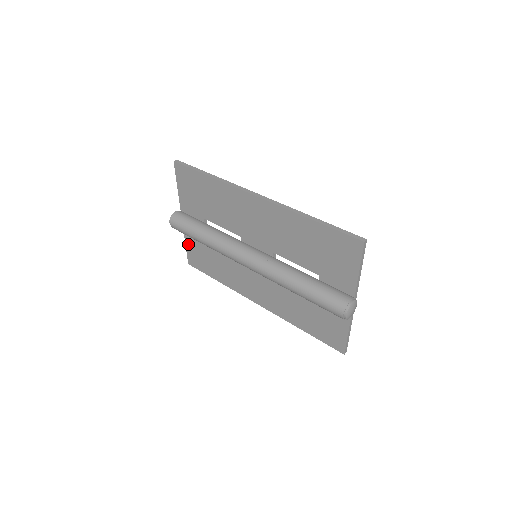
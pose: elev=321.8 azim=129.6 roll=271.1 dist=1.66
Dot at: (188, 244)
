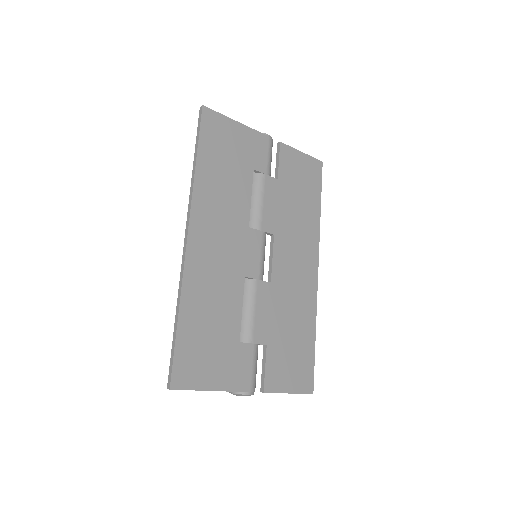
Dot at: occluded
